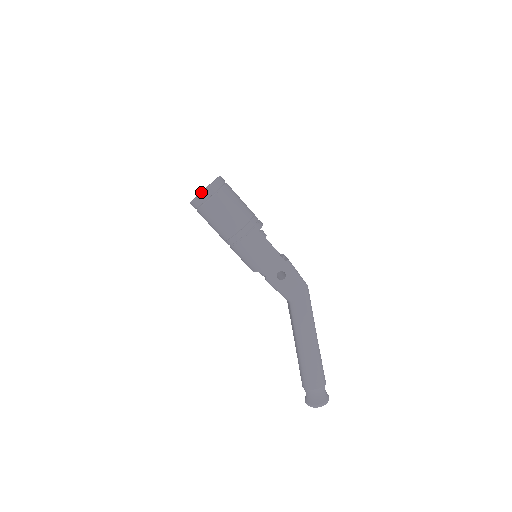
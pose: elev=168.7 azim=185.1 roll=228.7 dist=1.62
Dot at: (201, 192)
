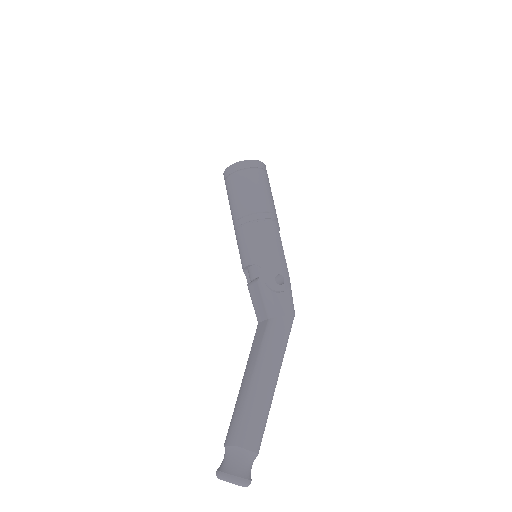
Dot at: occluded
